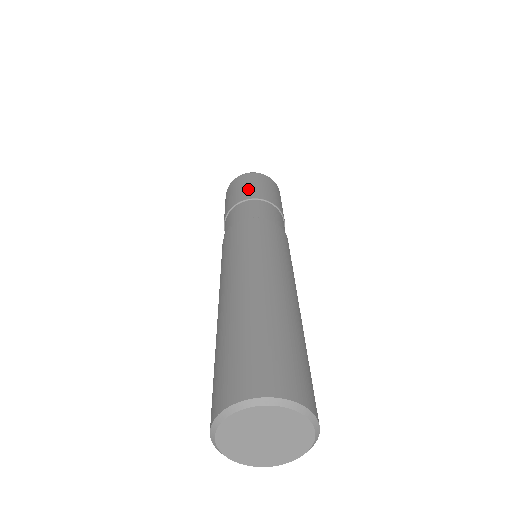
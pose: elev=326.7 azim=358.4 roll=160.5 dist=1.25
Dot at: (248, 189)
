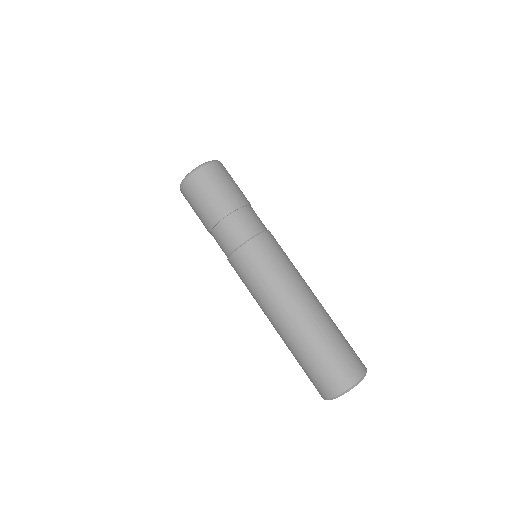
Dot at: (228, 193)
